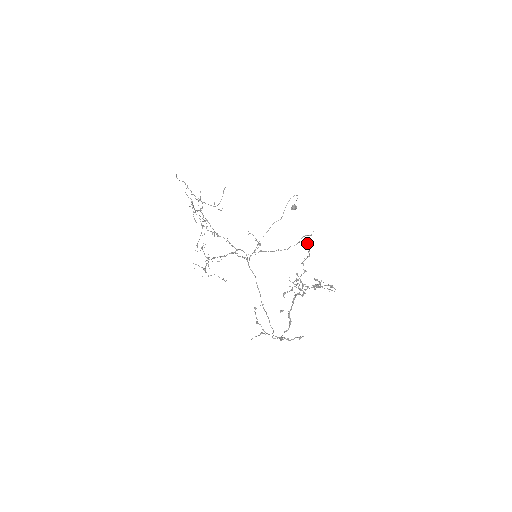
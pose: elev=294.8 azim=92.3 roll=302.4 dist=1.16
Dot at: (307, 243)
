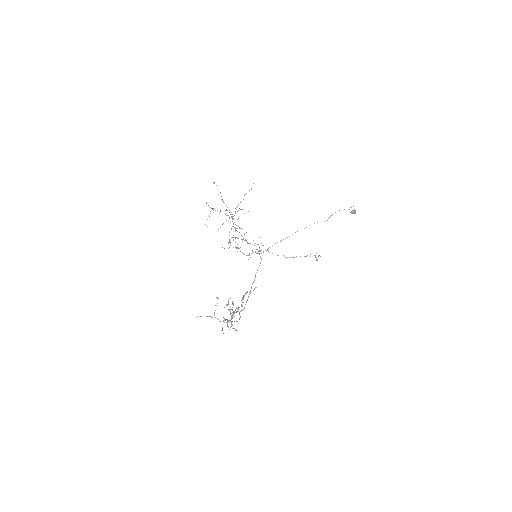
Dot at: occluded
